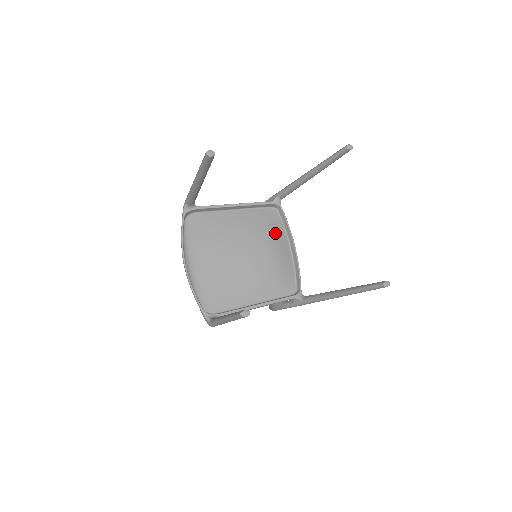
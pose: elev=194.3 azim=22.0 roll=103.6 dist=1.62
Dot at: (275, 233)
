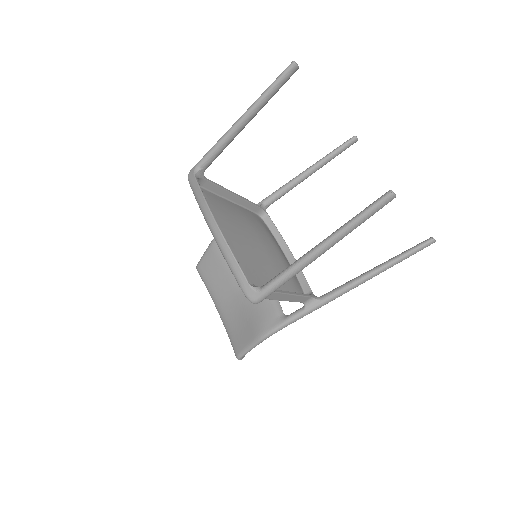
Dot at: (271, 235)
